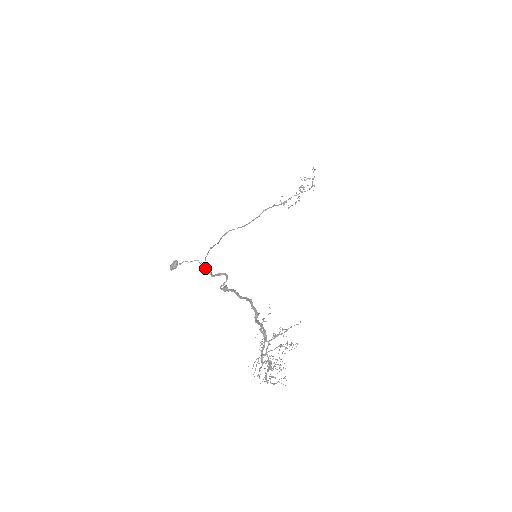
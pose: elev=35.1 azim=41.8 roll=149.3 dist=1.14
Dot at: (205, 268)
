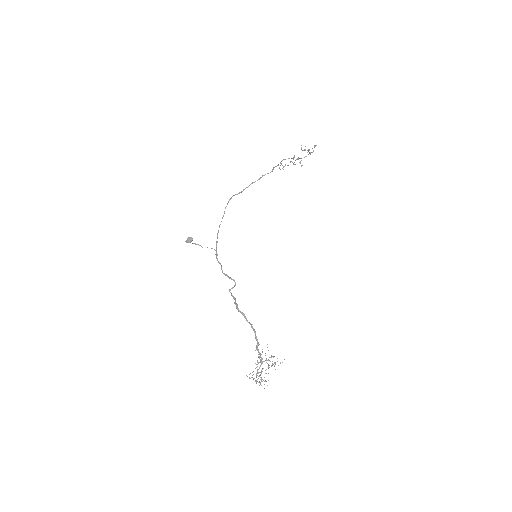
Dot at: (217, 259)
